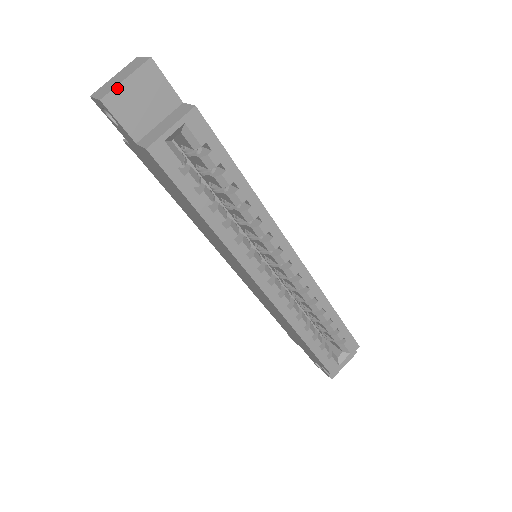
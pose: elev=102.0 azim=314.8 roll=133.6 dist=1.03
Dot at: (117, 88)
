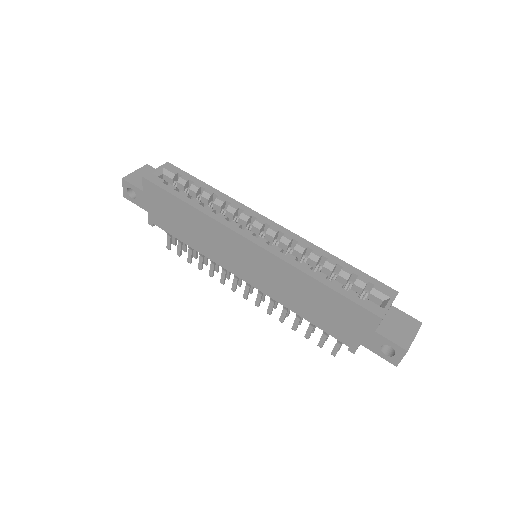
Dot at: (131, 174)
